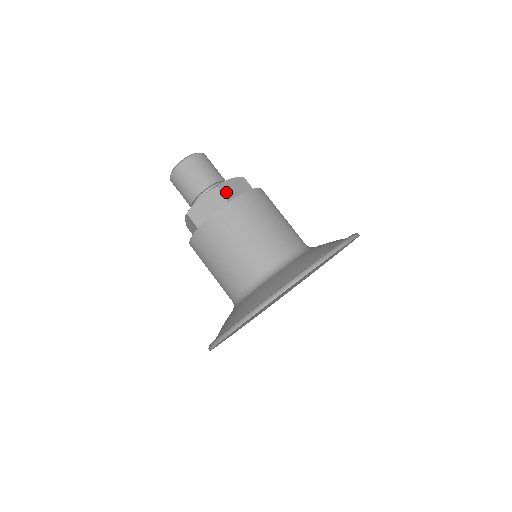
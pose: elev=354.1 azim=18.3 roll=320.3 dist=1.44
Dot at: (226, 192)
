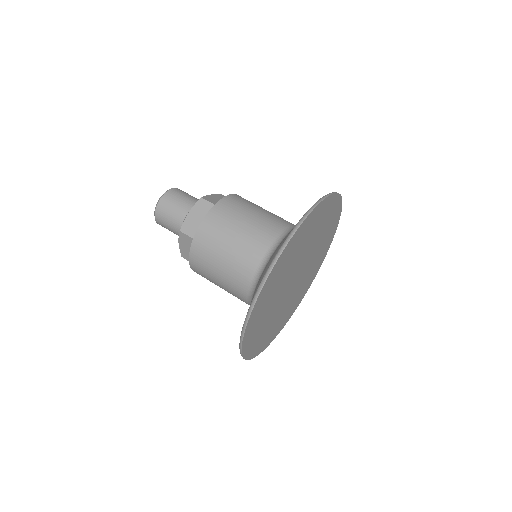
Dot at: (189, 231)
